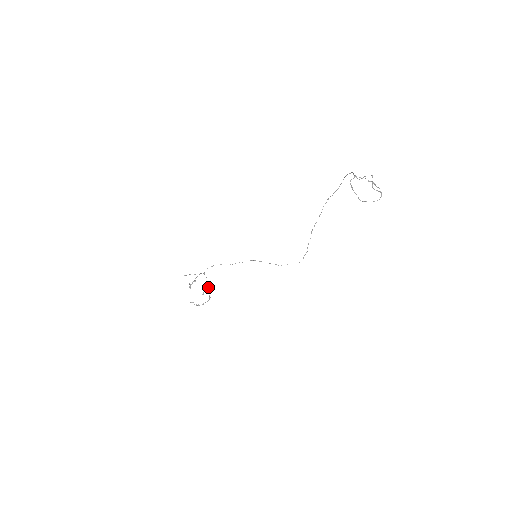
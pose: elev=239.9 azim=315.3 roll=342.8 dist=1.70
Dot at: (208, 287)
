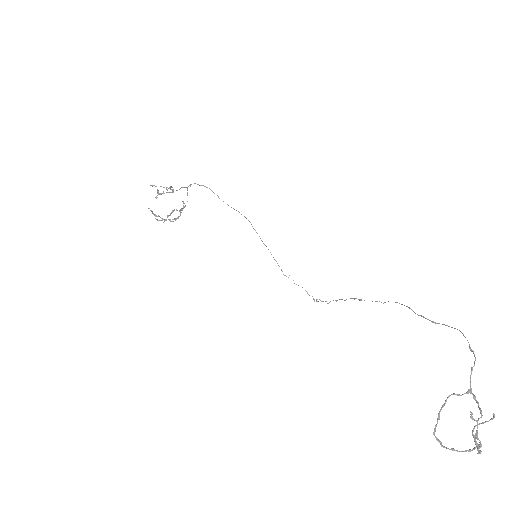
Dot at: occluded
